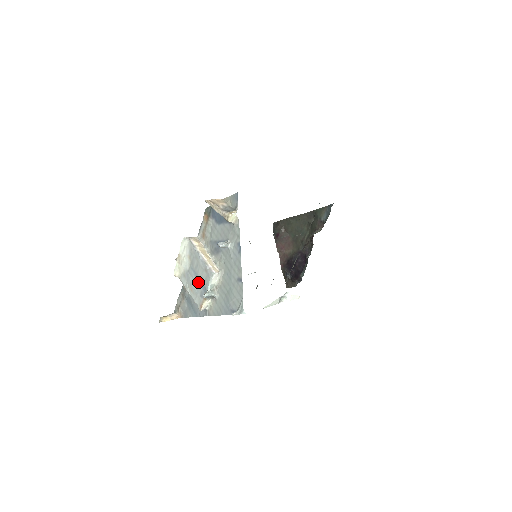
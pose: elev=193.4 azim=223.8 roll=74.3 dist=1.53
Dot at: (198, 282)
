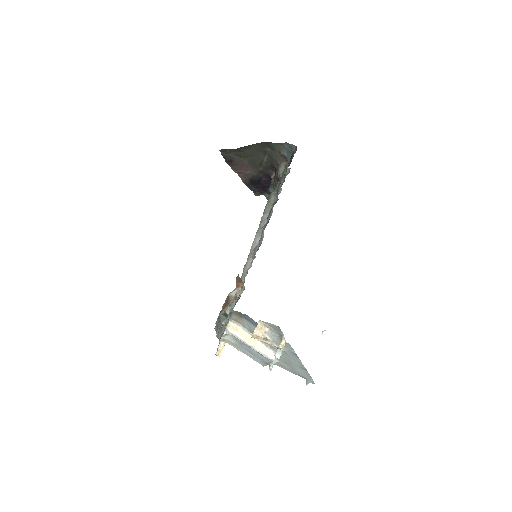
Dot at: (254, 356)
